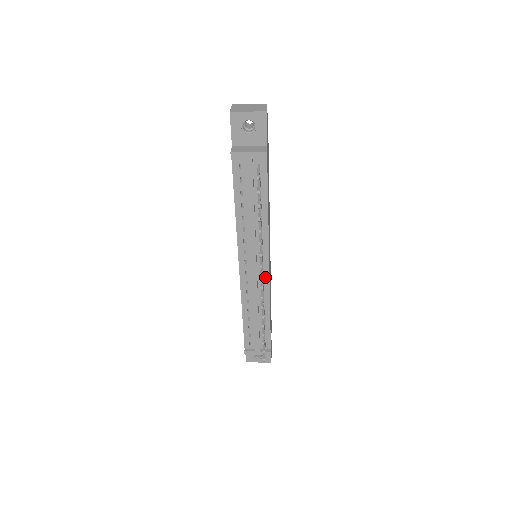
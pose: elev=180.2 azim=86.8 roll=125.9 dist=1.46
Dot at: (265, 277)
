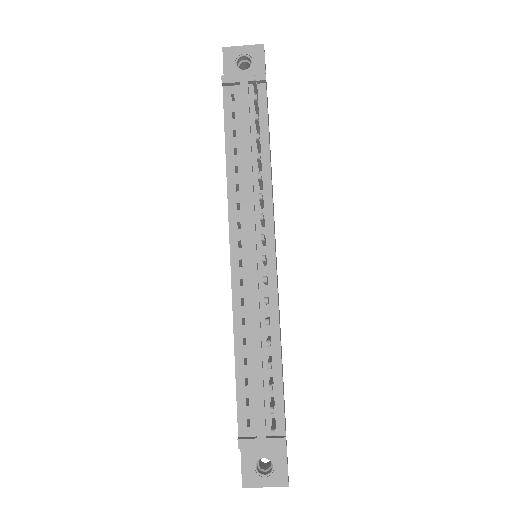
Dot at: (270, 270)
